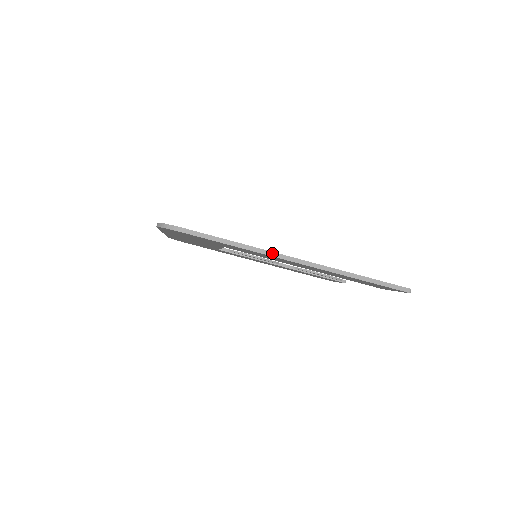
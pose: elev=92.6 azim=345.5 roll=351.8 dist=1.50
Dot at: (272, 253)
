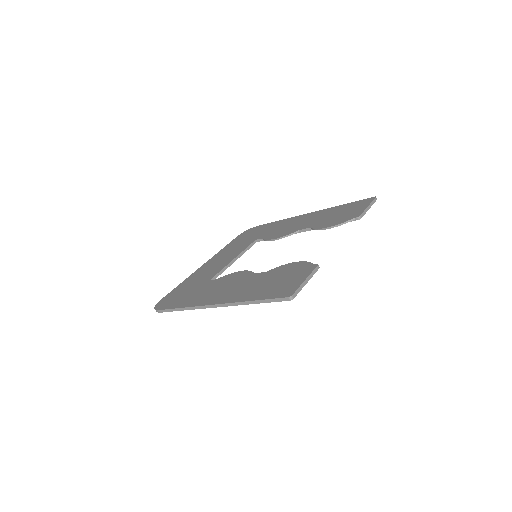
Dot at: (199, 307)
